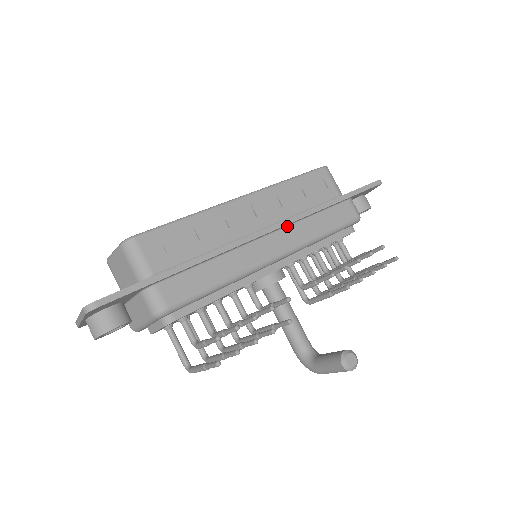
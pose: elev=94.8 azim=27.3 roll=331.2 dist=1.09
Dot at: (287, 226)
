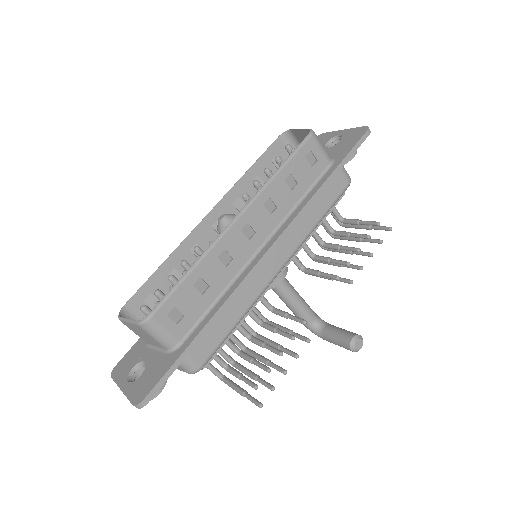
Dot at: (286, 231)
